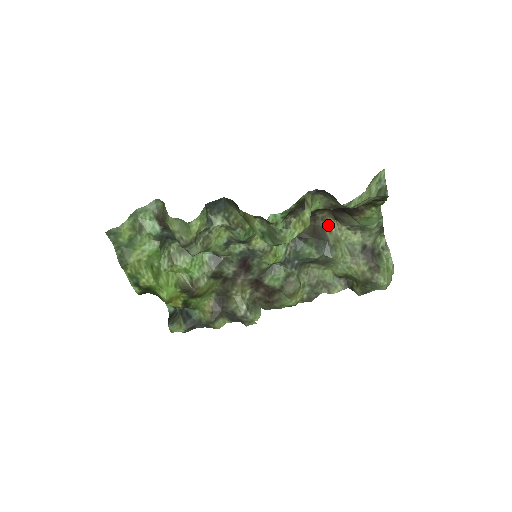
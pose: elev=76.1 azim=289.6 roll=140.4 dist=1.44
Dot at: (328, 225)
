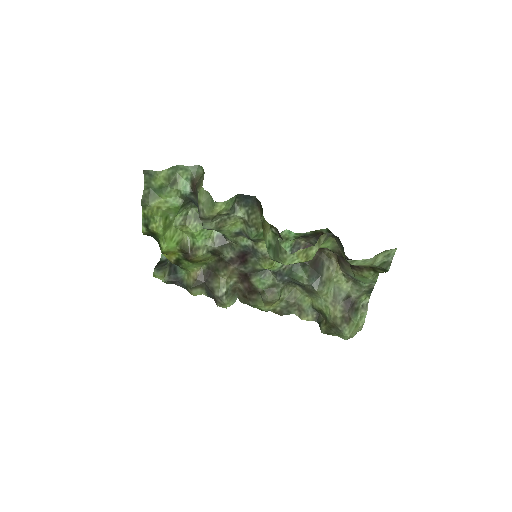
Dot at: (329, 262)
